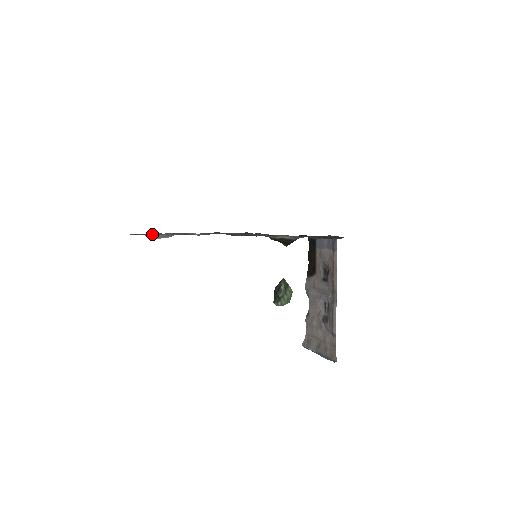
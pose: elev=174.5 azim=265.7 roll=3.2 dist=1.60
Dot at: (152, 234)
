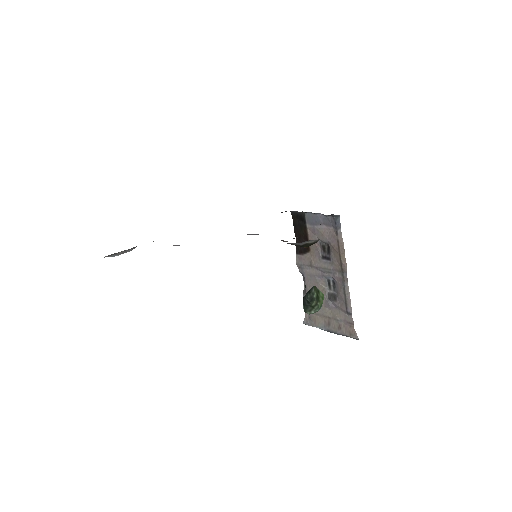
Dot at: occluded
